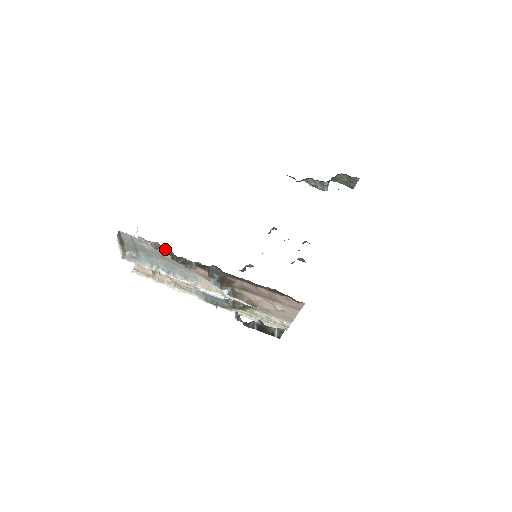
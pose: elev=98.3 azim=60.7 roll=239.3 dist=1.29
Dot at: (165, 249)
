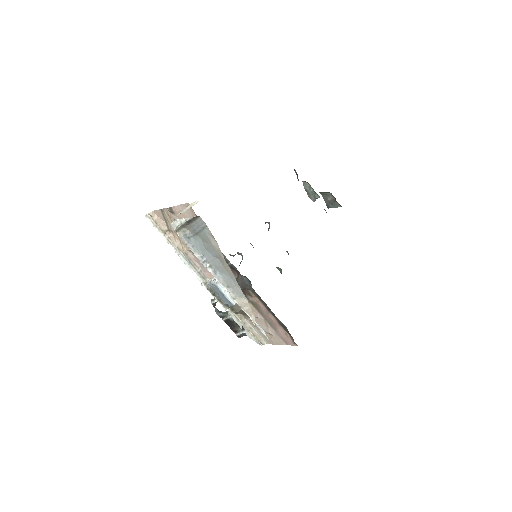
Dot at: occluded
